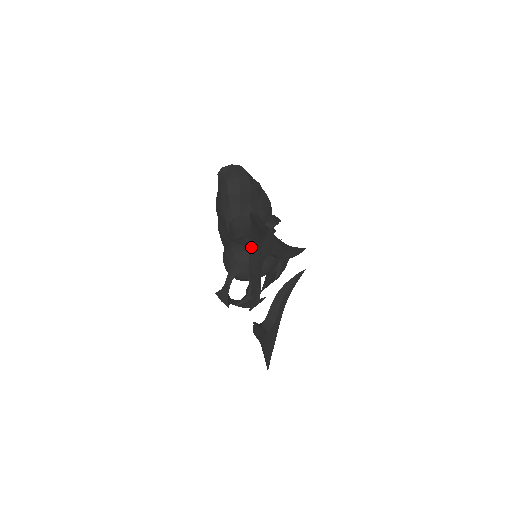
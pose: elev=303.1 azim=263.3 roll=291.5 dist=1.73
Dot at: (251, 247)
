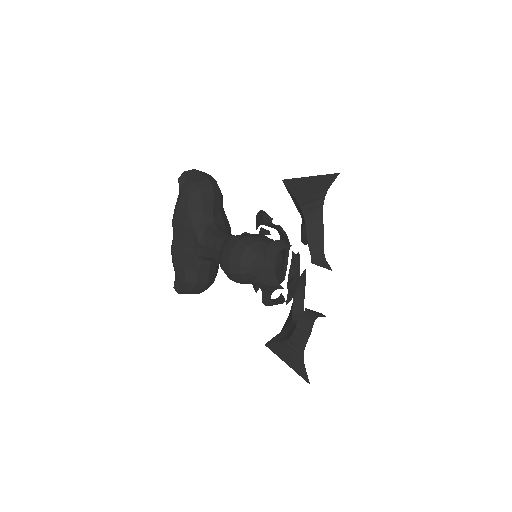
Dot at: (305, 208)
